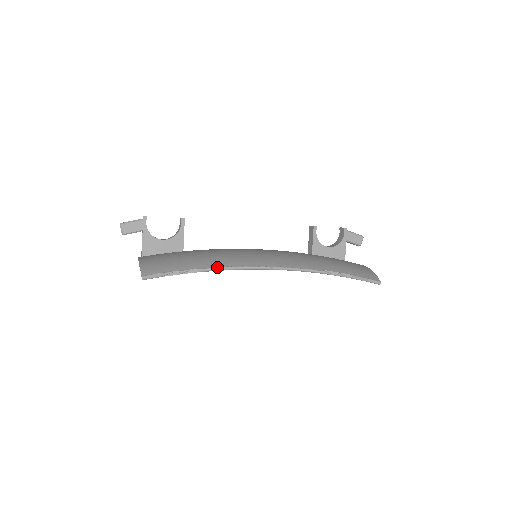
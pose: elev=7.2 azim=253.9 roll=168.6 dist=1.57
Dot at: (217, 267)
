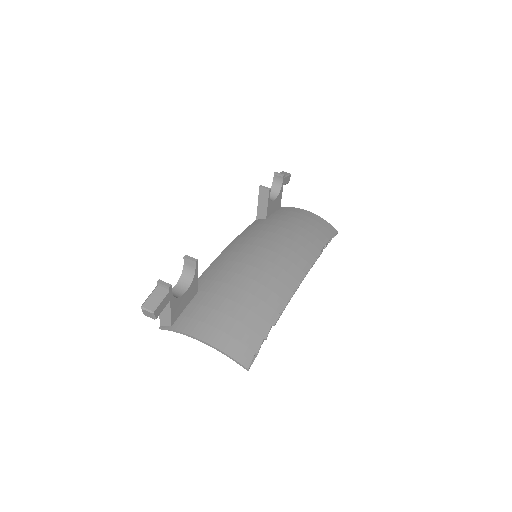
Dot at: (281, 311)
